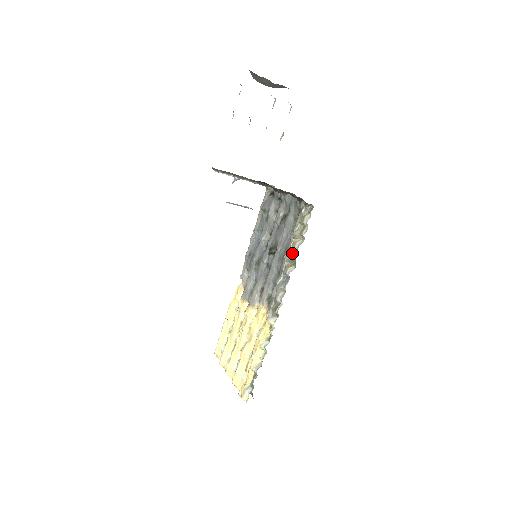
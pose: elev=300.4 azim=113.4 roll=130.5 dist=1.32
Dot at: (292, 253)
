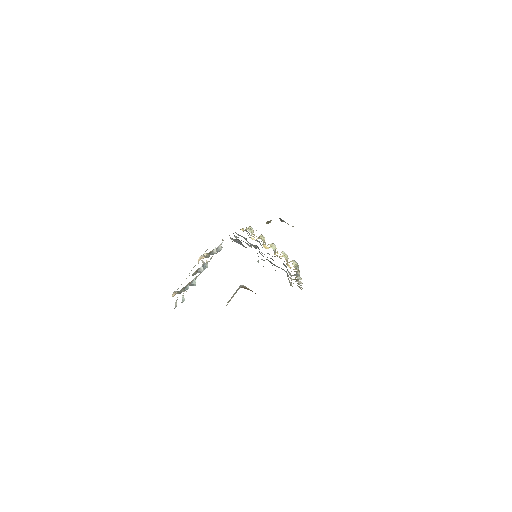
Dot at: (294, 279)
